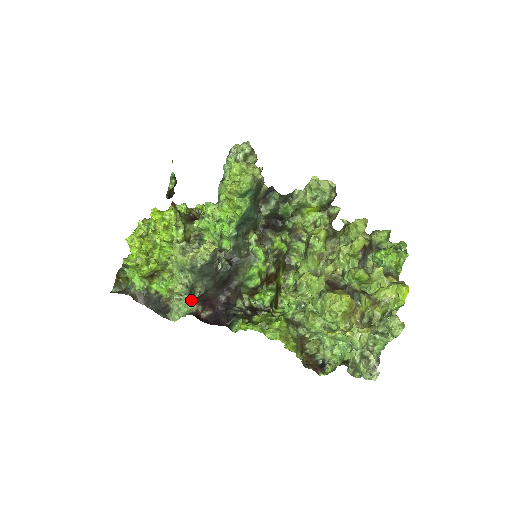
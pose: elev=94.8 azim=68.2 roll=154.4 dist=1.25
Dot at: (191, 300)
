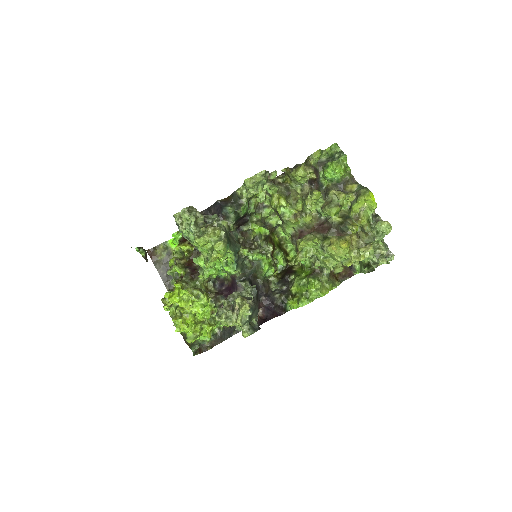
Dot at: occluded
